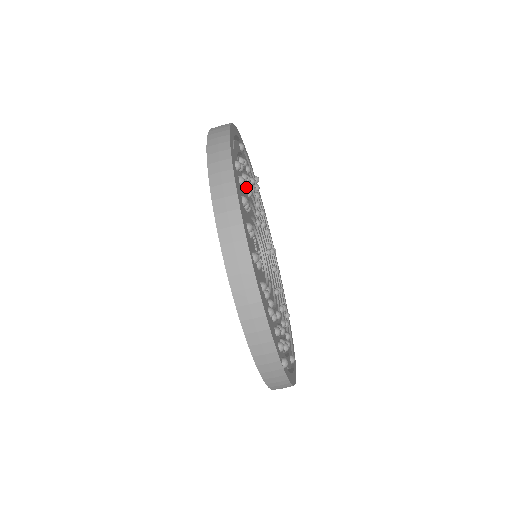
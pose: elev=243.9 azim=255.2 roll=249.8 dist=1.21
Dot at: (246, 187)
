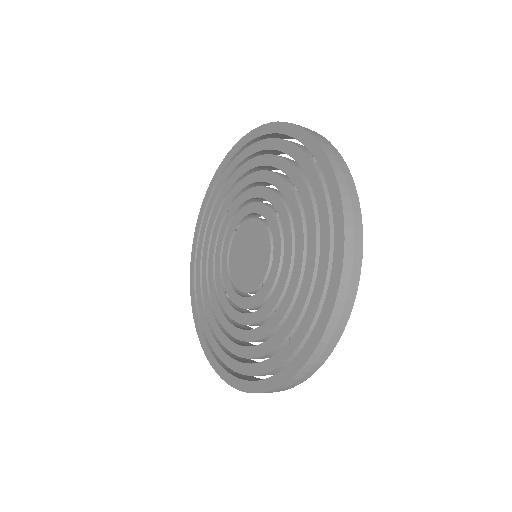
Dot at: occluded
